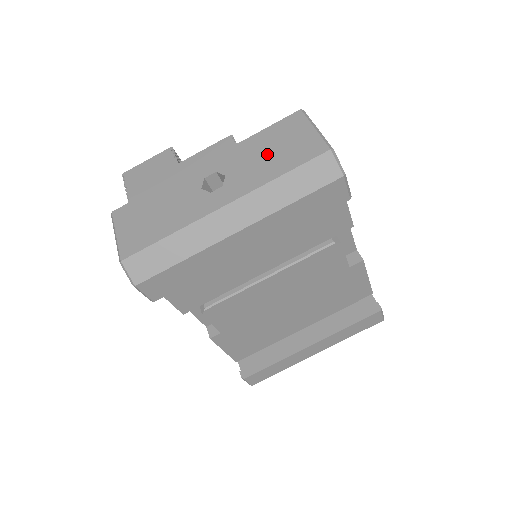
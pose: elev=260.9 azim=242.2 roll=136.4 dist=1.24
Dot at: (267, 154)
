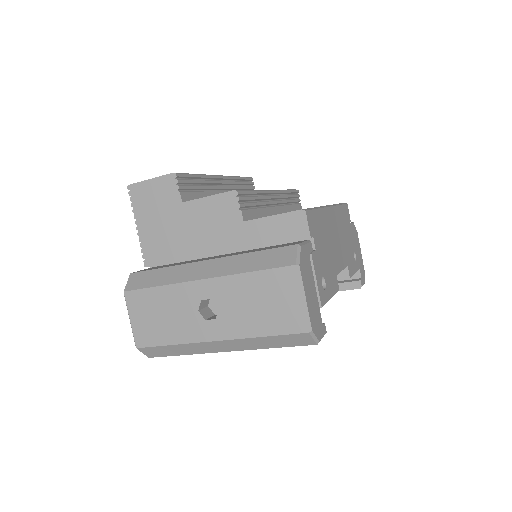
Dot at: (256, 305)
